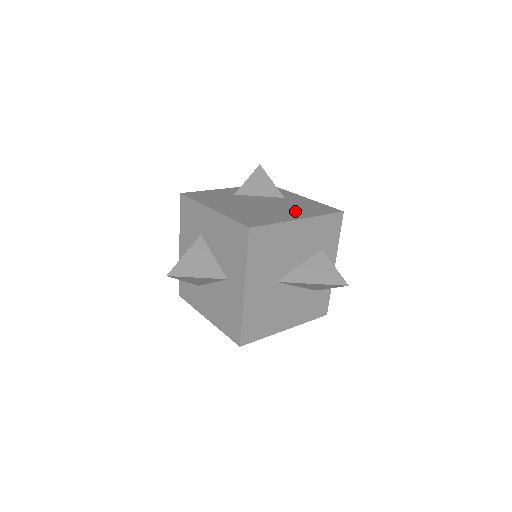
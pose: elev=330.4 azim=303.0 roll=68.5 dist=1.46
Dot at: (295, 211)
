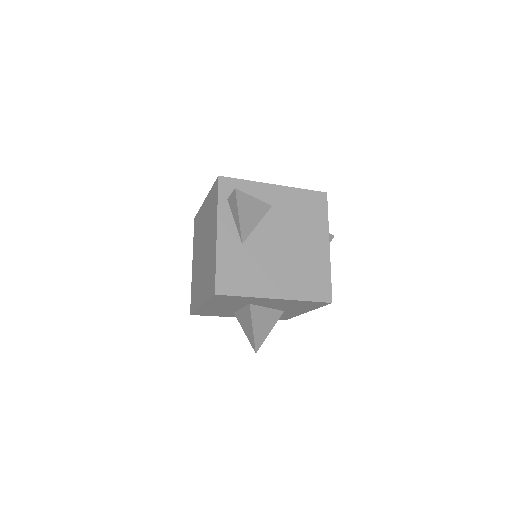
Dot at: (311, 233)
